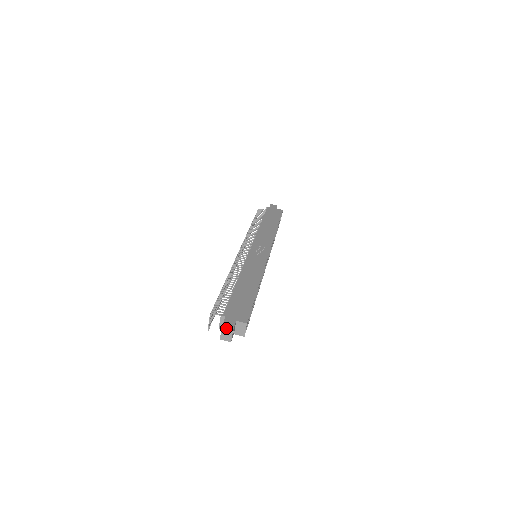
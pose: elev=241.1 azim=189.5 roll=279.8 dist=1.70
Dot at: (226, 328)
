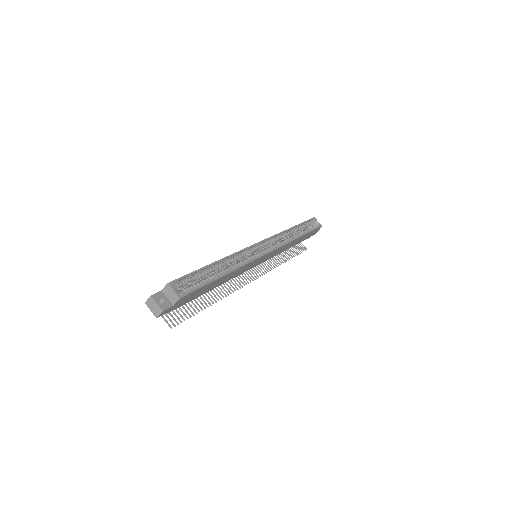
Dot at: (148, 301)
